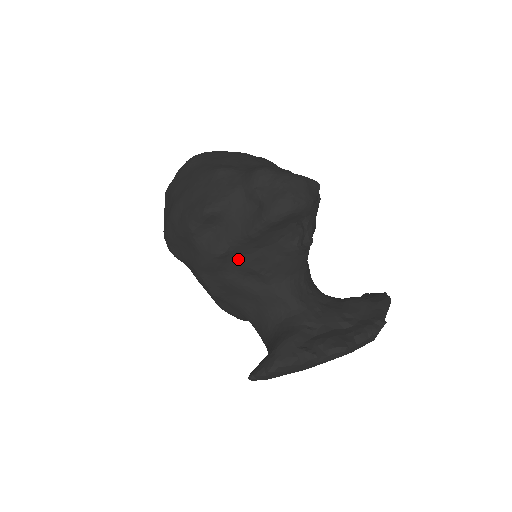
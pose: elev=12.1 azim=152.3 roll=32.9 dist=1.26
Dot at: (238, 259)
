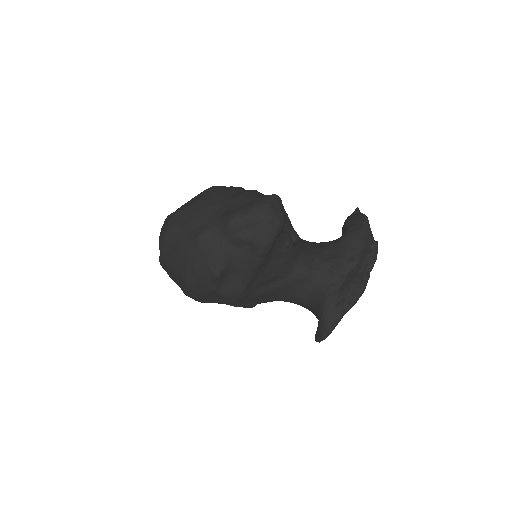
Dot at: (256, 281)
